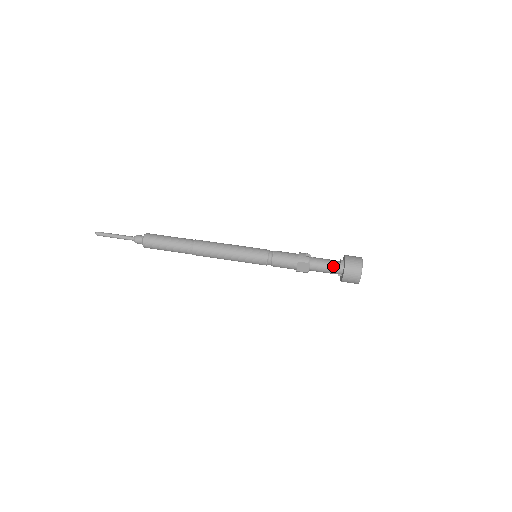
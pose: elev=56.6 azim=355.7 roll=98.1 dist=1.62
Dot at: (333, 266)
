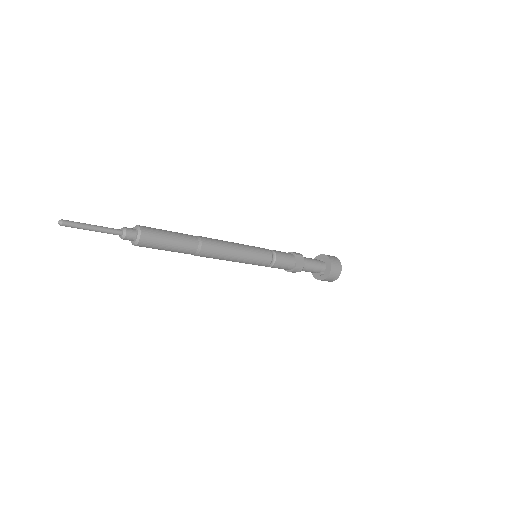
Dot at: (318, 261)
